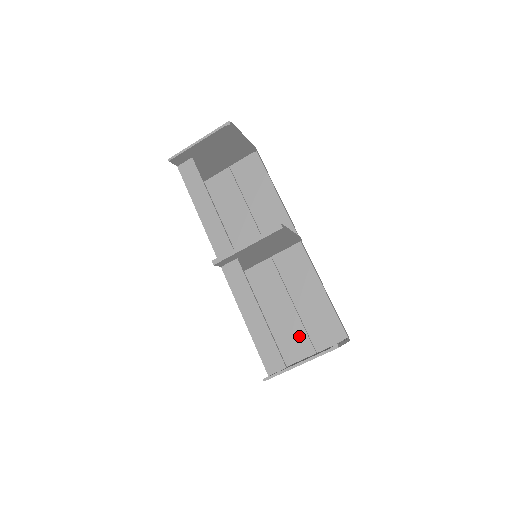
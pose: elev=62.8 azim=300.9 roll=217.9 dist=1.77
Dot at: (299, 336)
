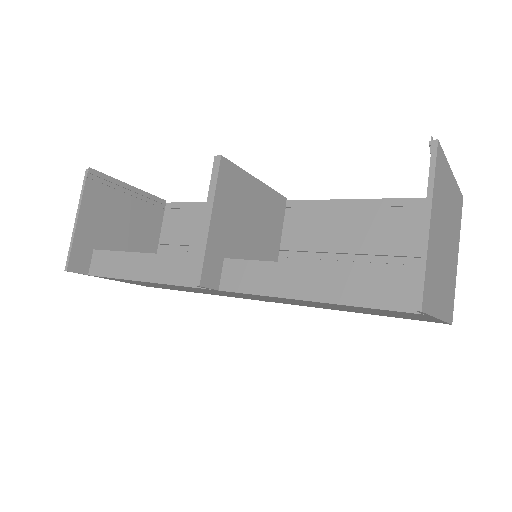
Dot at: occluded
